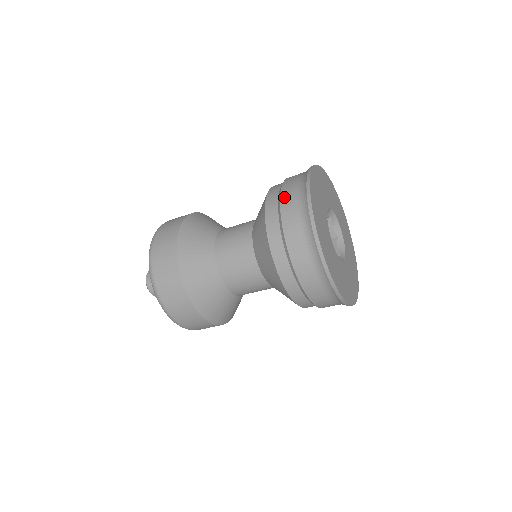
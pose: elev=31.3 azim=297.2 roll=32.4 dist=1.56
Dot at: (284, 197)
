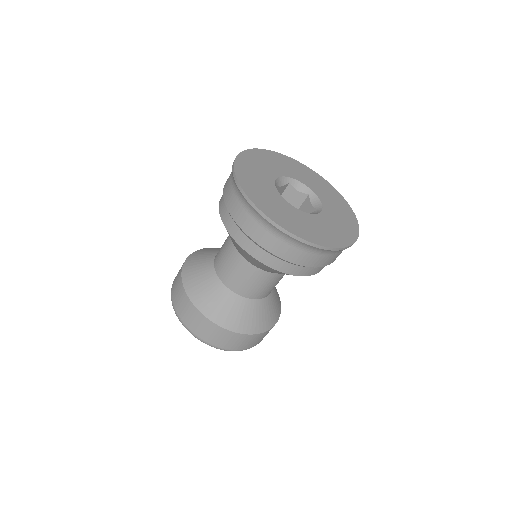
Dot at: (225, 197)
